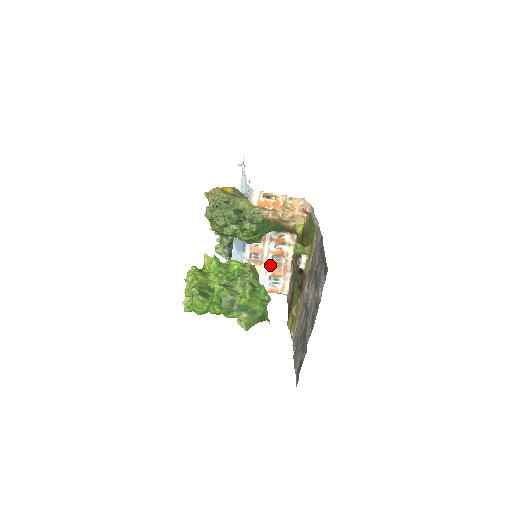
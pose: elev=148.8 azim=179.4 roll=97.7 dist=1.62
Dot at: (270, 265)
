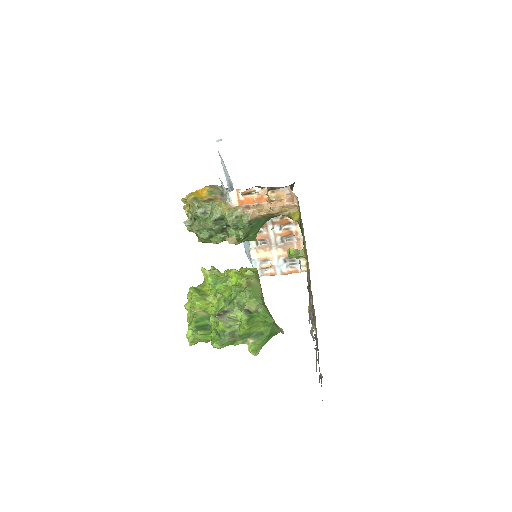
Dot at: (281, 248)
